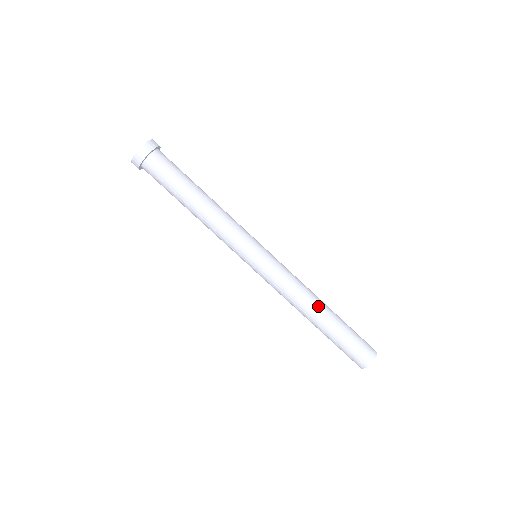
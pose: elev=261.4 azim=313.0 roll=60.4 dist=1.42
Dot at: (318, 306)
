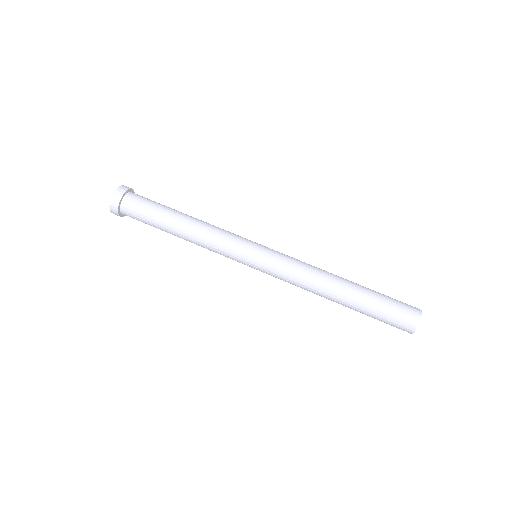
Dot at: (337, 279)
